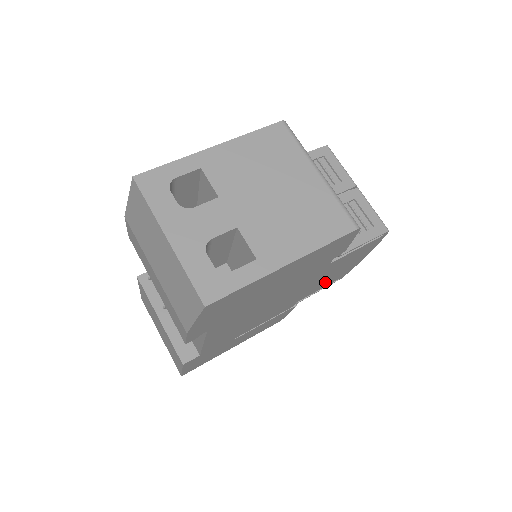
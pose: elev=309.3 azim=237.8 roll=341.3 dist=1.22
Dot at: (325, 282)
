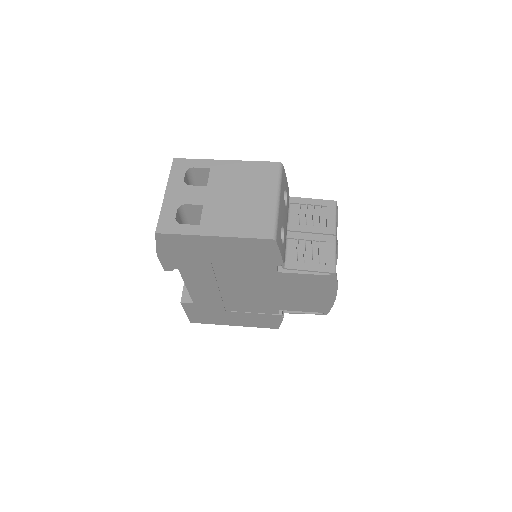
Dot at: (300, 303)
